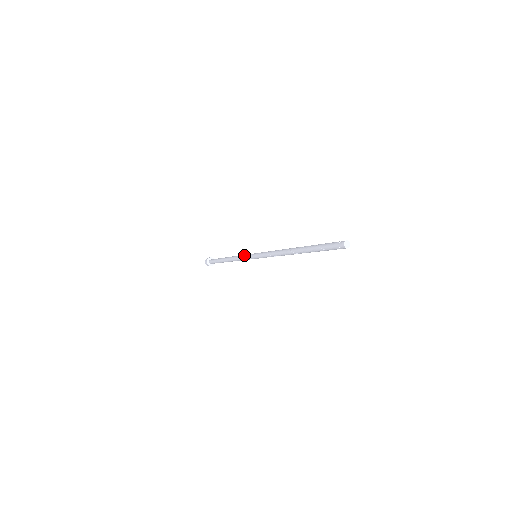
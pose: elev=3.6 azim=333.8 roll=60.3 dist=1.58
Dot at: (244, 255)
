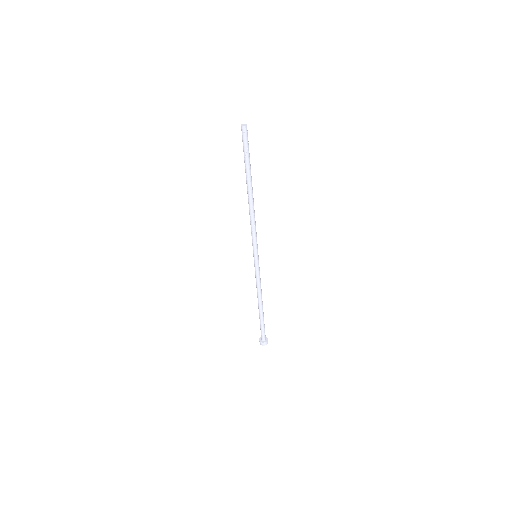
Dot at: occluded
